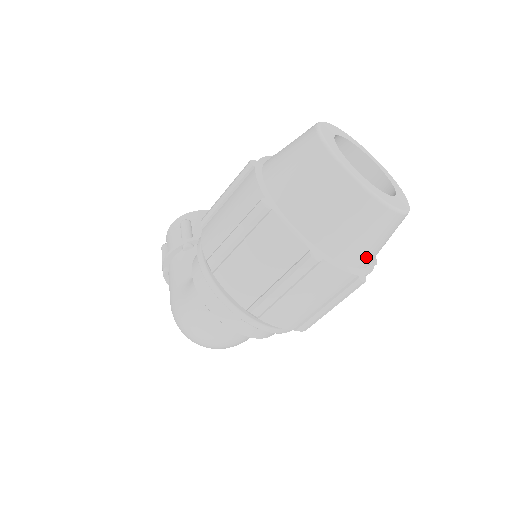
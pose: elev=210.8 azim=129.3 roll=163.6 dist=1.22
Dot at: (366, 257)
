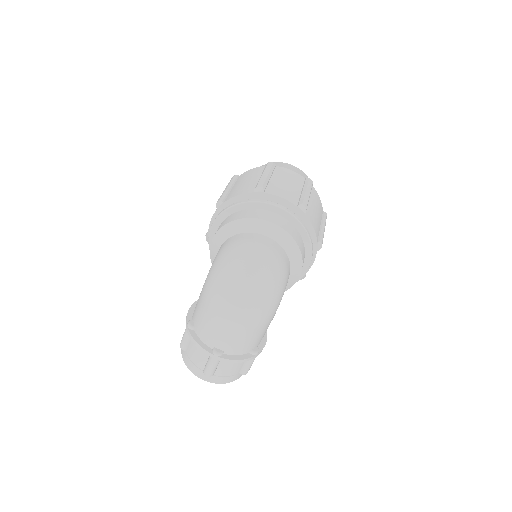
Dot at: occluded
